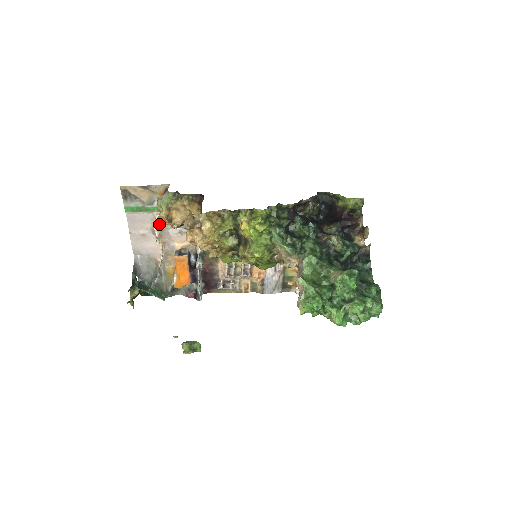
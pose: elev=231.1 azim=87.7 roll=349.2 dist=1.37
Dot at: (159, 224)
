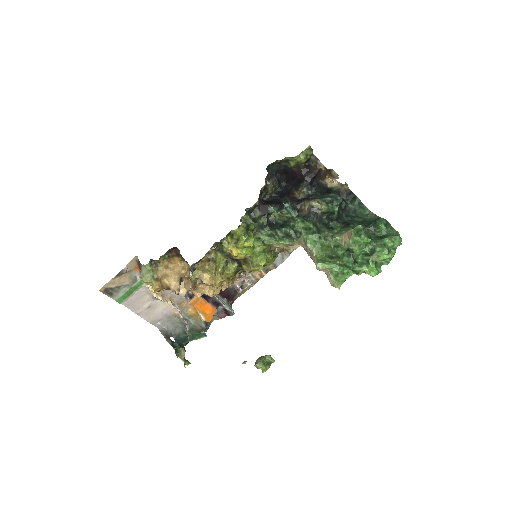
Dot at: occluded
